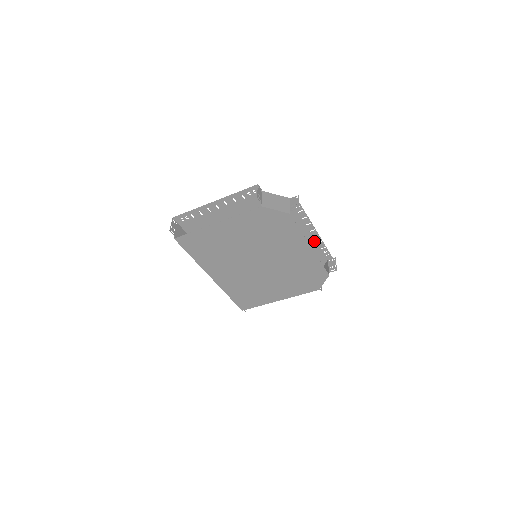
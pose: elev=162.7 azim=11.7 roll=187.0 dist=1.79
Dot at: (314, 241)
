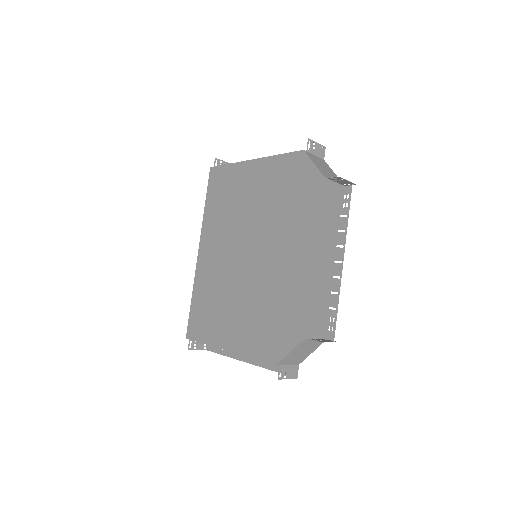
Dot at: (330, 286)
